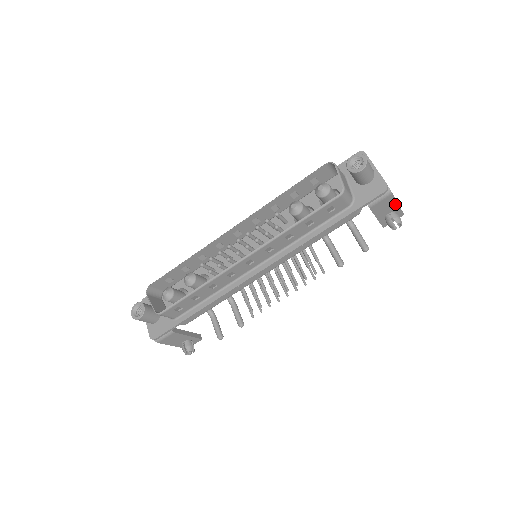
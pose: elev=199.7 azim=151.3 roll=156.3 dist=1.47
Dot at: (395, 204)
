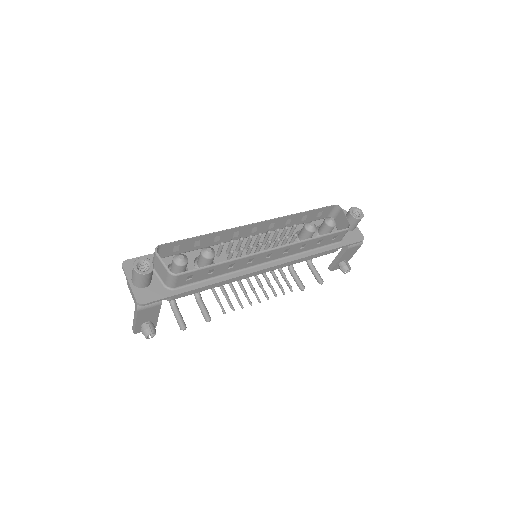
Dot at: (352, 254)
